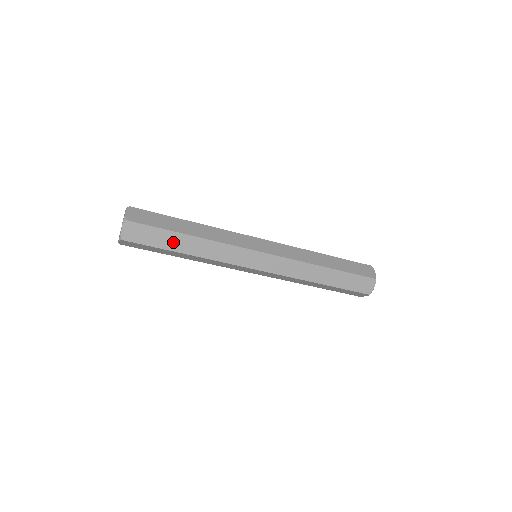
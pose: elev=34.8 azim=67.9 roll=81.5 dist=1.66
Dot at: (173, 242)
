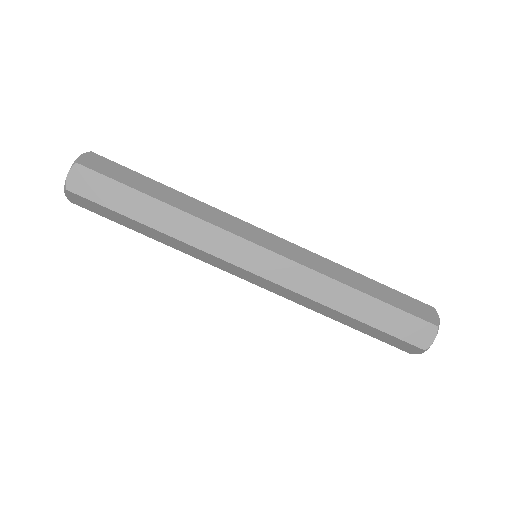
Dot at: (146, 186)
